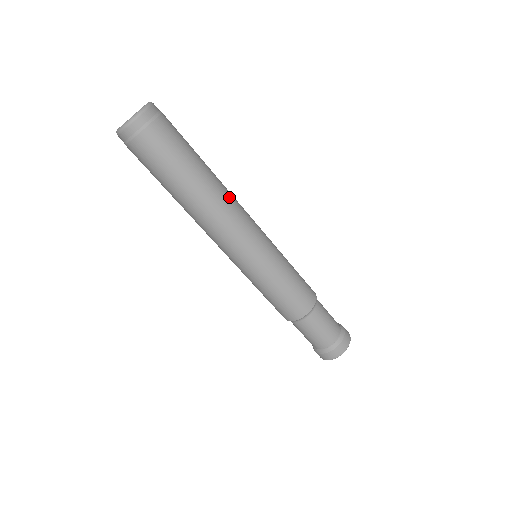
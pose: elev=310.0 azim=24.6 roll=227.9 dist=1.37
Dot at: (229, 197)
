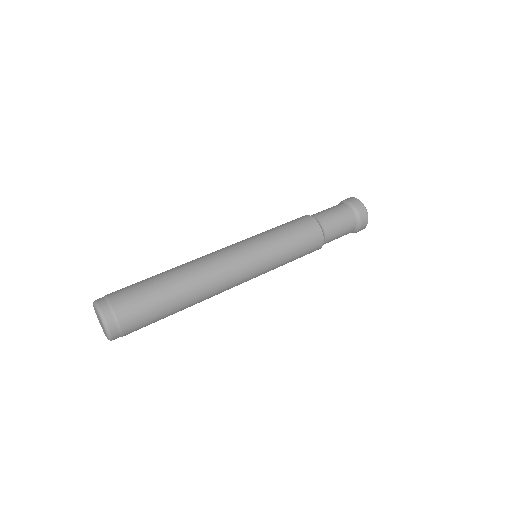
Dot at: (206, 275)
